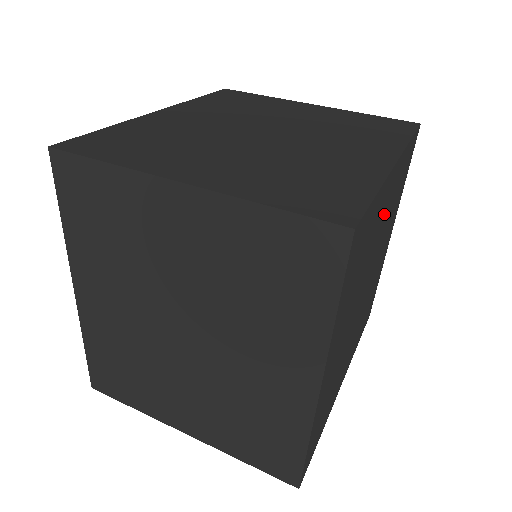
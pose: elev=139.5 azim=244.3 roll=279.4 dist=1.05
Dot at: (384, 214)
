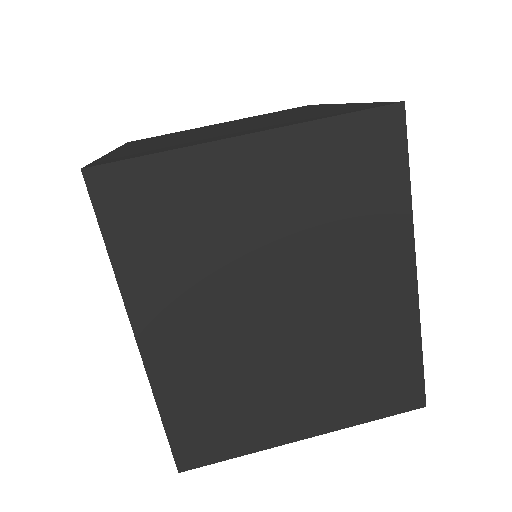
Dot at: occluded
